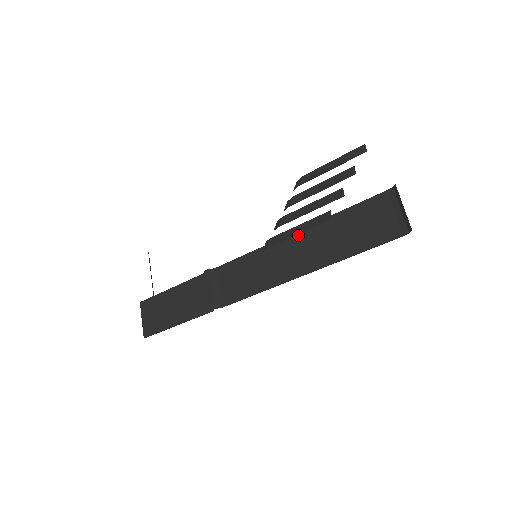
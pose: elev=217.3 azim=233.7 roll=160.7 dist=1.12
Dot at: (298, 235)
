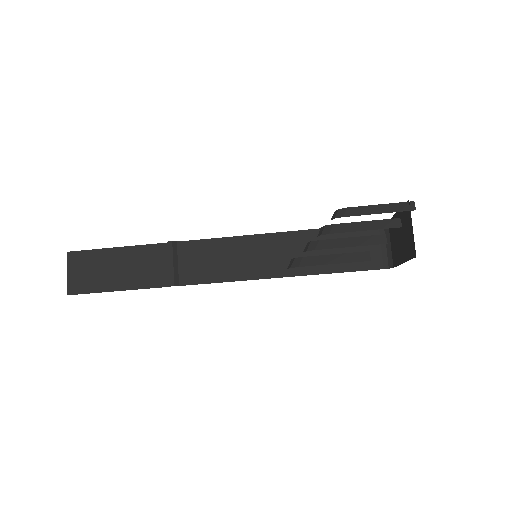
Dot at: (283, 236)
